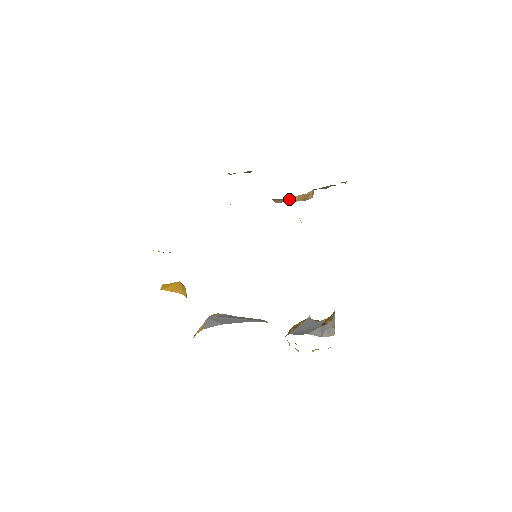
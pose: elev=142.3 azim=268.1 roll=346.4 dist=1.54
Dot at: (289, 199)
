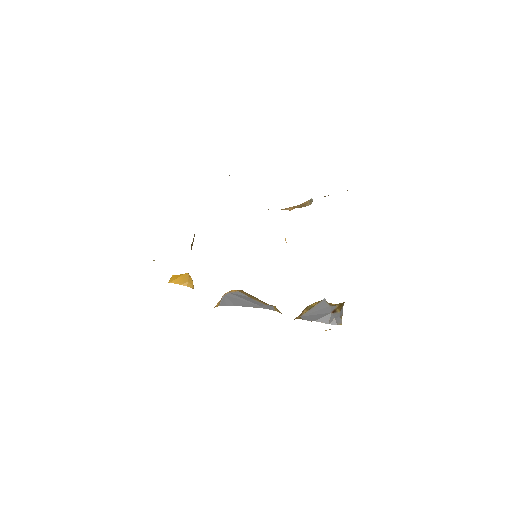
Dot at: (283, 209)
